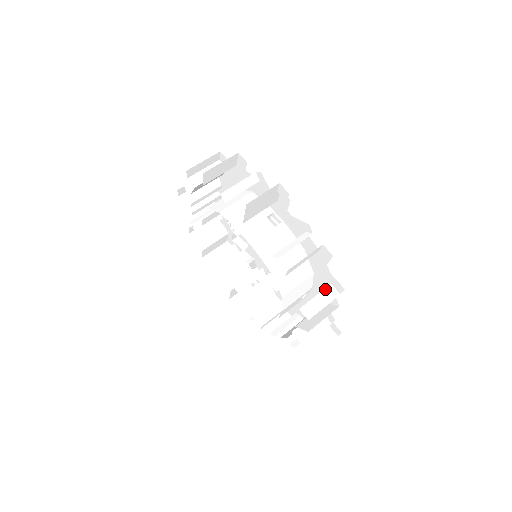
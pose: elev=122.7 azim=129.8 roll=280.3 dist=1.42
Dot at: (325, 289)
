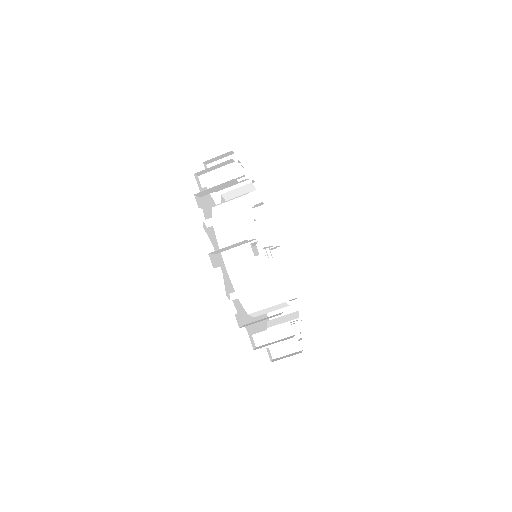
Dot at: occluded
